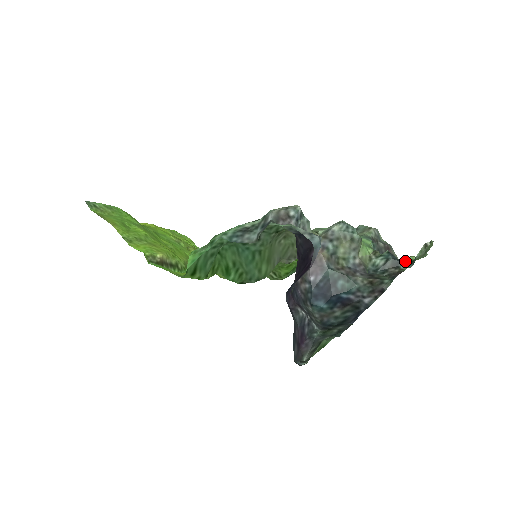
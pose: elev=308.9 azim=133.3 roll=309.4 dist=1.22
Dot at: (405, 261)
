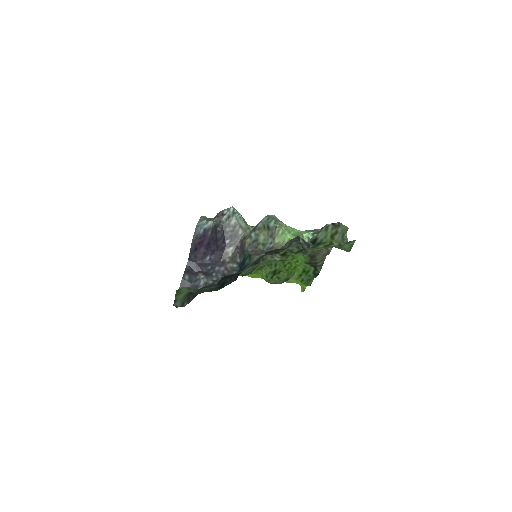
Dot at: (320, 245)
